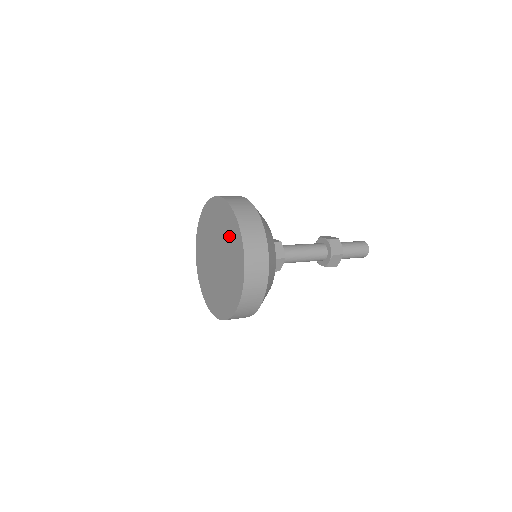
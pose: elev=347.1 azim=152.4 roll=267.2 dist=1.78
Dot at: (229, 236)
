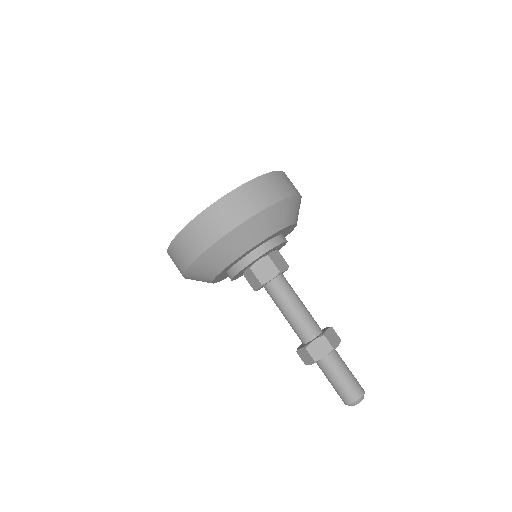
Dot at: occluded
